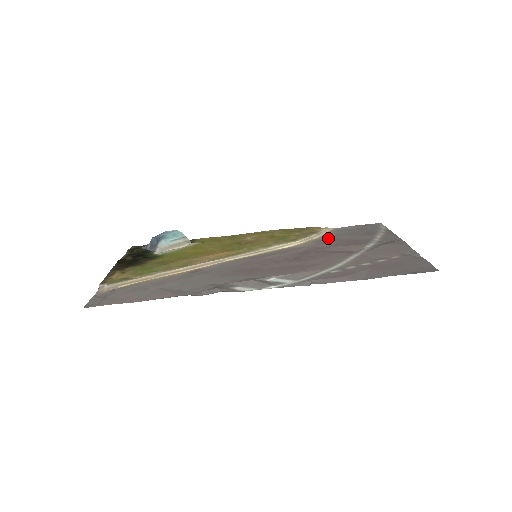
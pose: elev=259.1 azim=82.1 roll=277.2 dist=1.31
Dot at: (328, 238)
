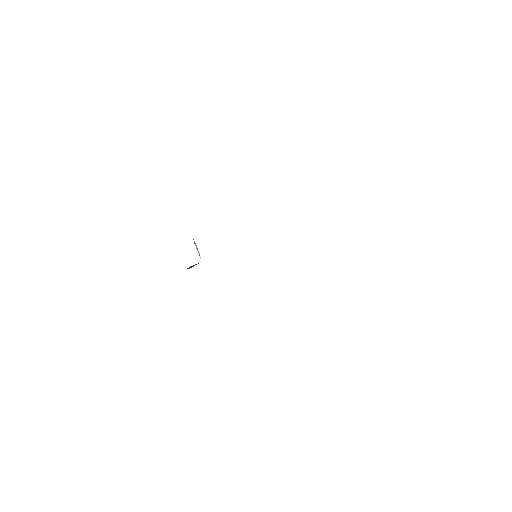
Dot at: occluded
